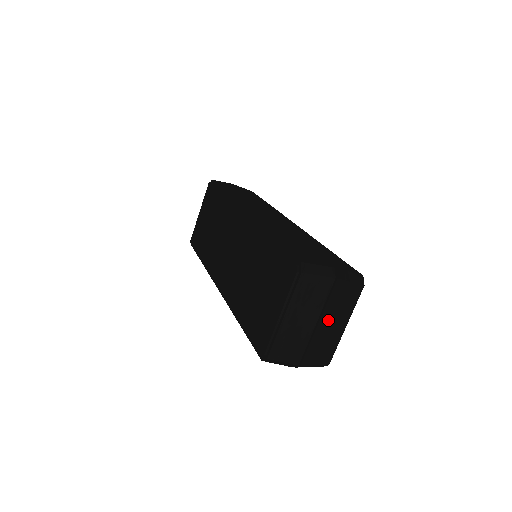
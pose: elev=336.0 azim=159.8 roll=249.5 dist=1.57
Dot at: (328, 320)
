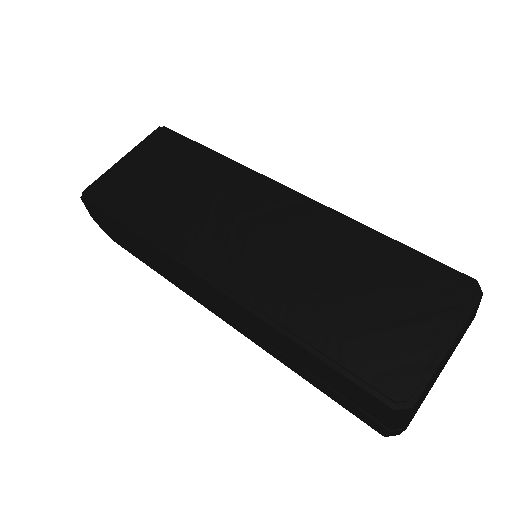
Dot at: occluded
